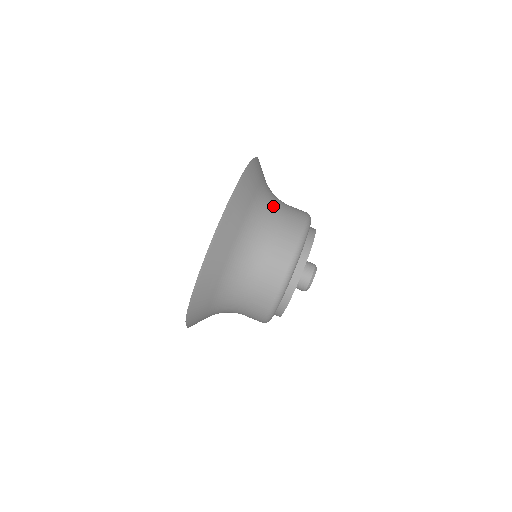
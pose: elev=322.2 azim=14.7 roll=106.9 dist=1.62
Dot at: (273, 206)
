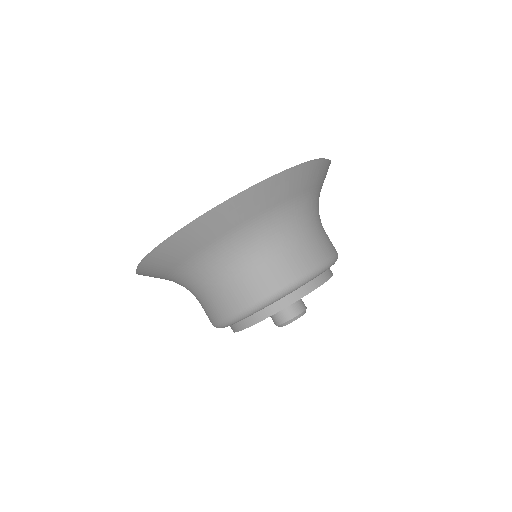
Dot at: (309, 219)
